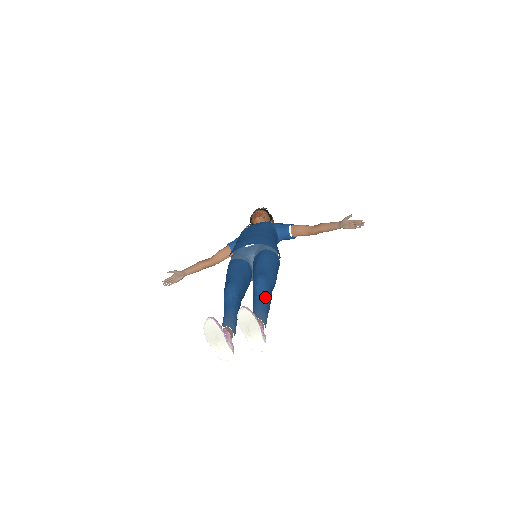
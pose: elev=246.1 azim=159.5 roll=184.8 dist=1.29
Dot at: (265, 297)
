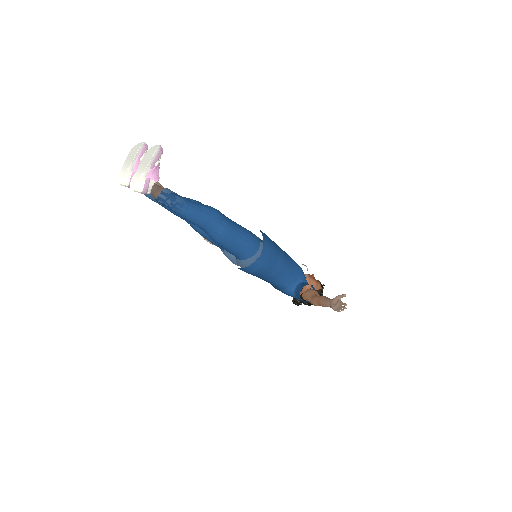
Dot at: (195, 206)
